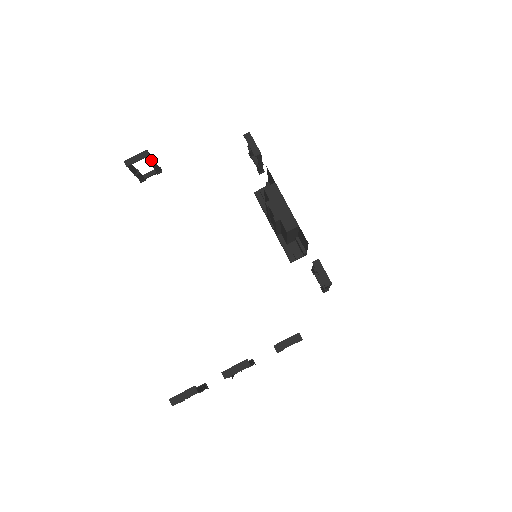
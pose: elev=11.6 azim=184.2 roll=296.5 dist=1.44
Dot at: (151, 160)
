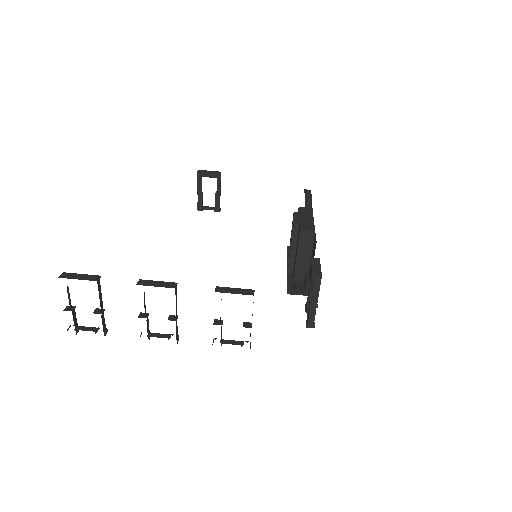
Dot at: (218, 186)
